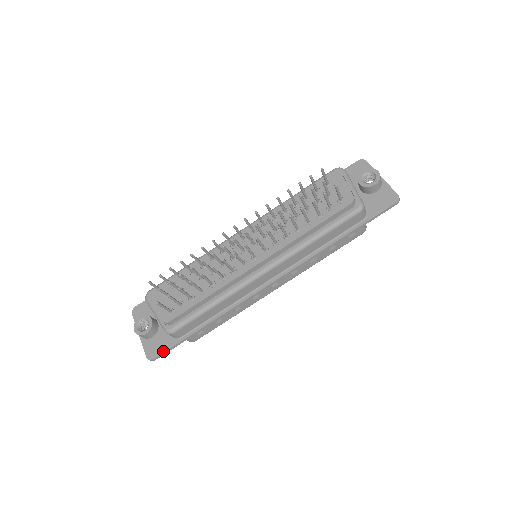
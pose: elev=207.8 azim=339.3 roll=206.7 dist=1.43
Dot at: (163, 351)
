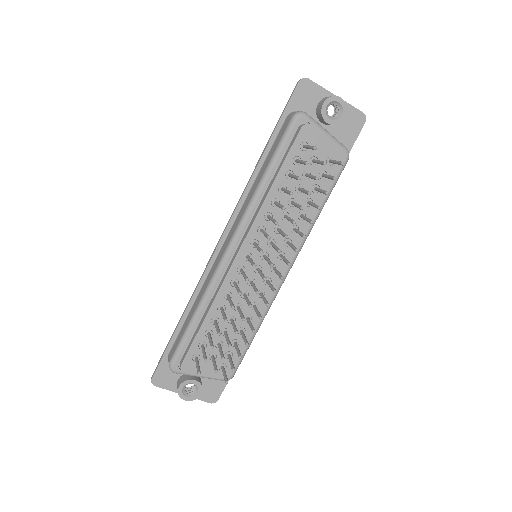
Dot at: (223, 388)
